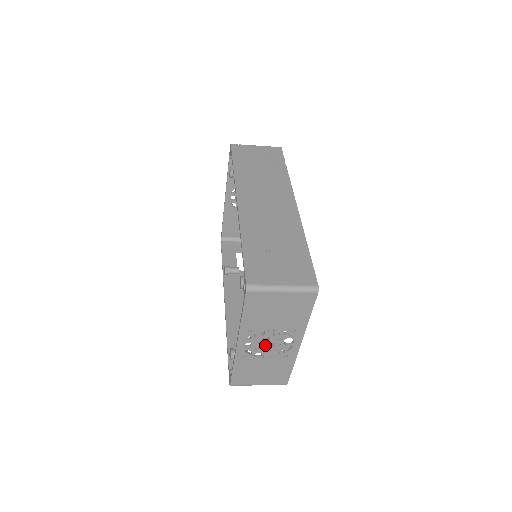
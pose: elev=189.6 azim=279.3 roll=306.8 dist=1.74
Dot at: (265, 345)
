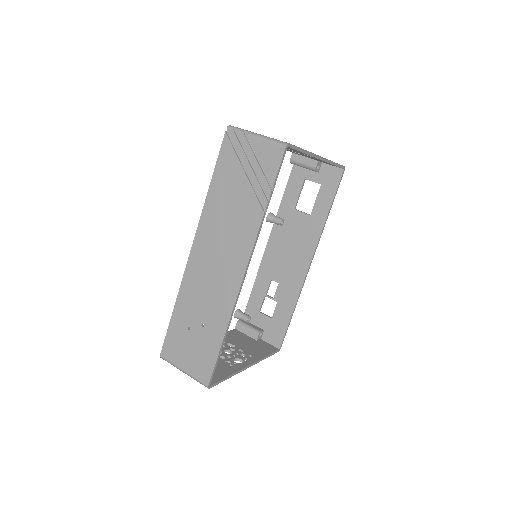
Dot at: (227, 350)
